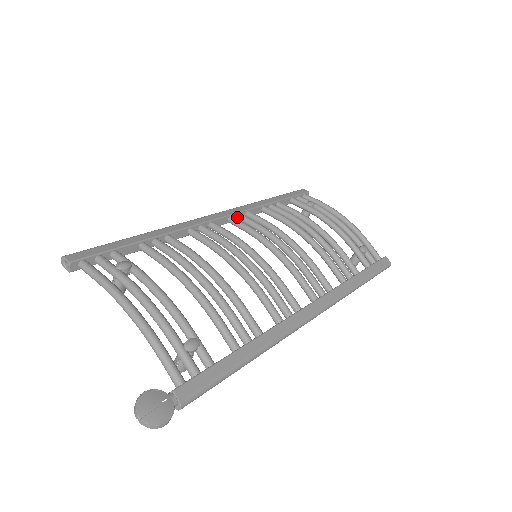
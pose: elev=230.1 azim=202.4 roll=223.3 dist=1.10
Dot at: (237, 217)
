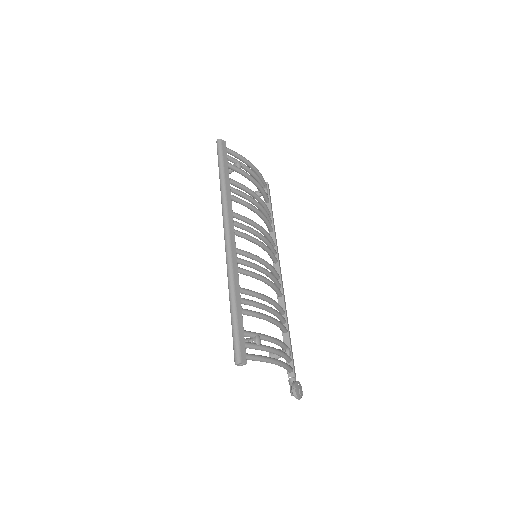
Dot at: (232, 225)
